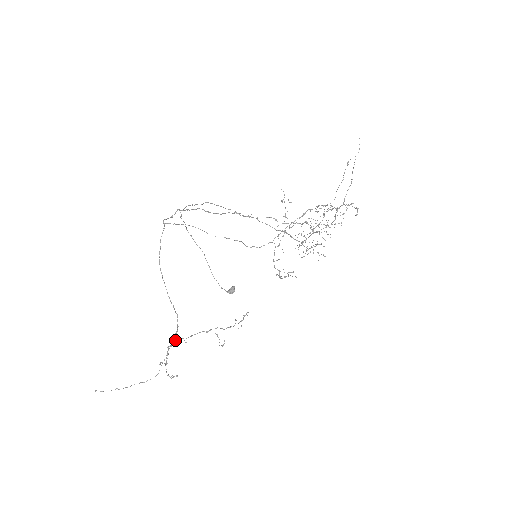
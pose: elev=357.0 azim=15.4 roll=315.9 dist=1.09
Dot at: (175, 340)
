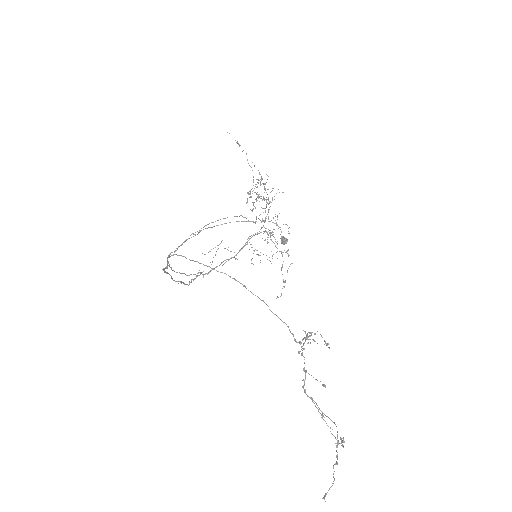
Dot at: (302, 348)
